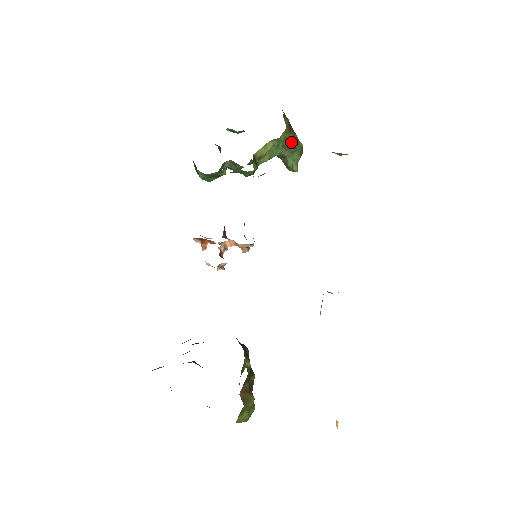
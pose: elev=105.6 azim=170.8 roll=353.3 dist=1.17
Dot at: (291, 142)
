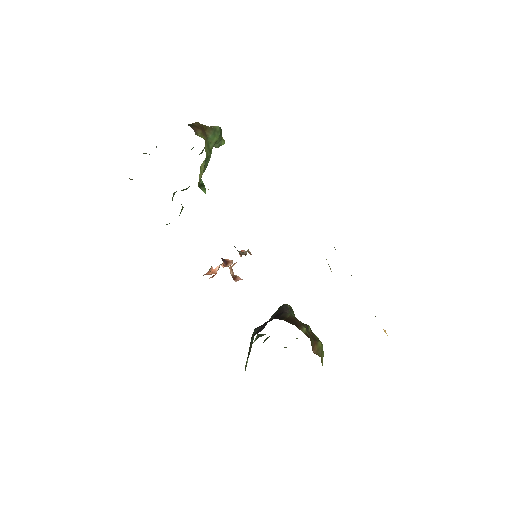
Dot at: (212, 141)
